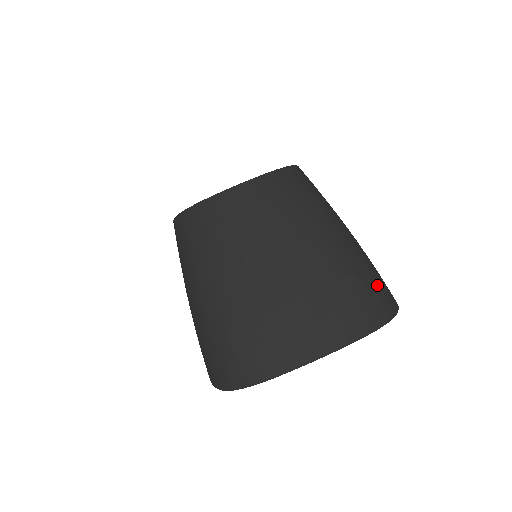
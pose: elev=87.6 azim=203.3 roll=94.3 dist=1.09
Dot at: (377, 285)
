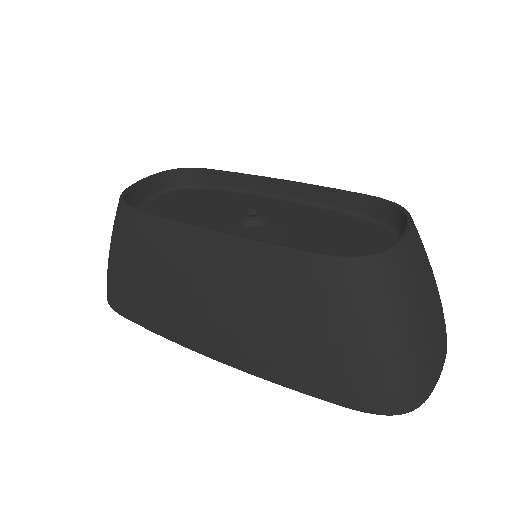
Dot at: occluded
